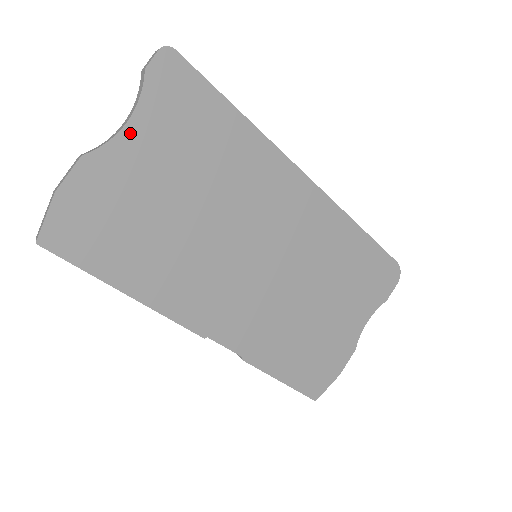
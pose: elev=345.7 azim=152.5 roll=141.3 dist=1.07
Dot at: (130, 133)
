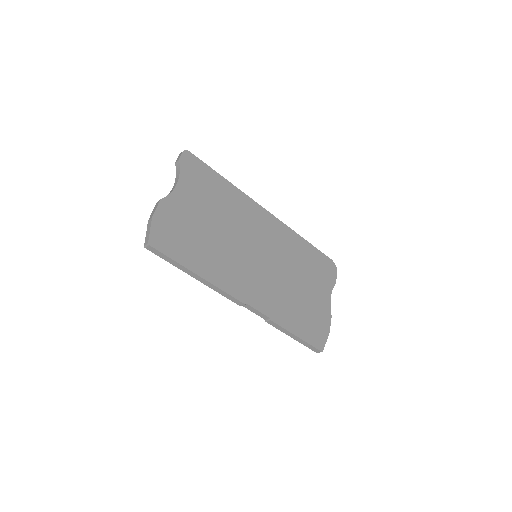
Dot at: (179, 189)
